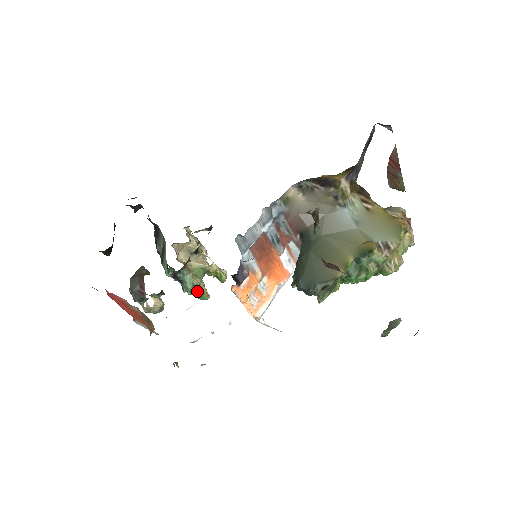
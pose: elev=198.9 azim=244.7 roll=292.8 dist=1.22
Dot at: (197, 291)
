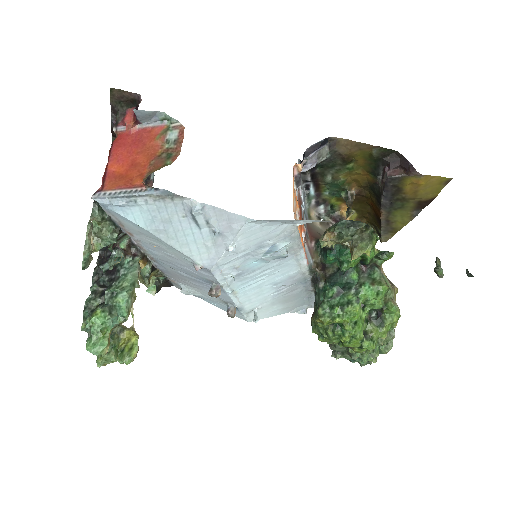
Dot at: (131, 295)
